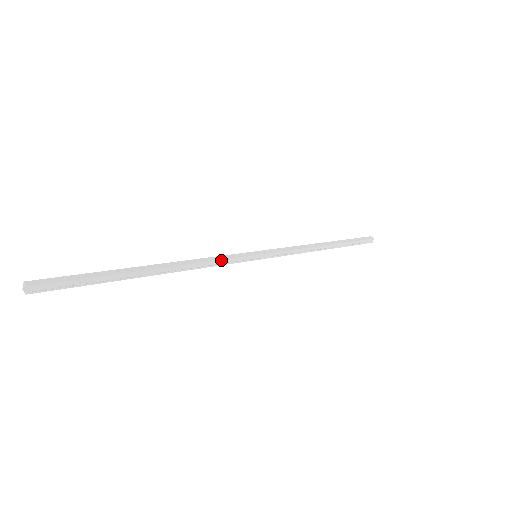
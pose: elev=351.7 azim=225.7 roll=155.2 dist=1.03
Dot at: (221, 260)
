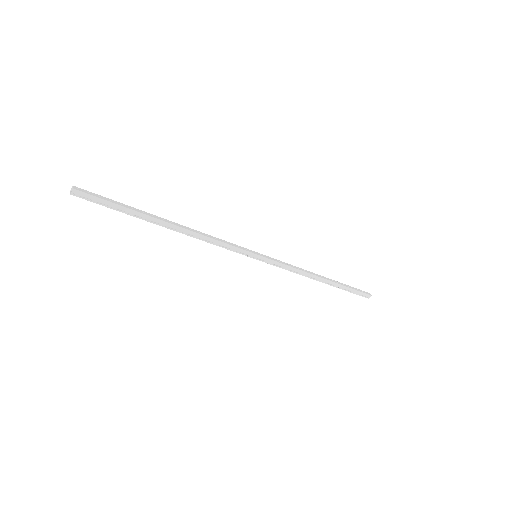
Dot at: (225, 243)
